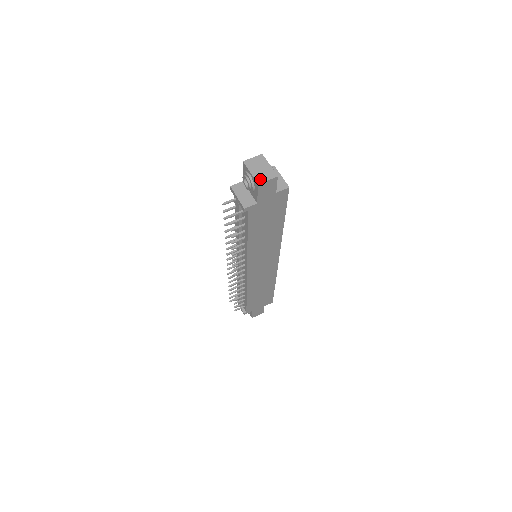
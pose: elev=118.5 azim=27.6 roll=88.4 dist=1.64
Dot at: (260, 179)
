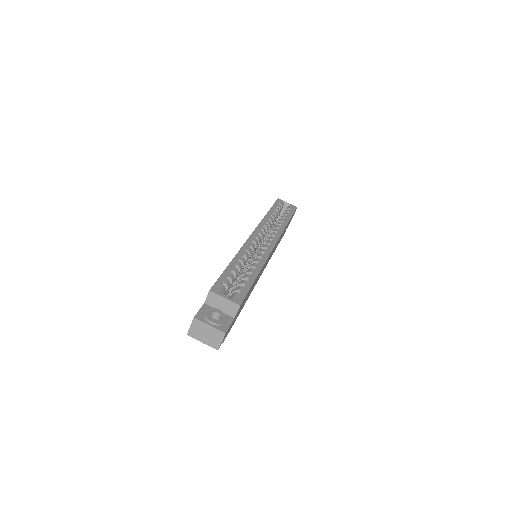
Dot at: (215, 345)
